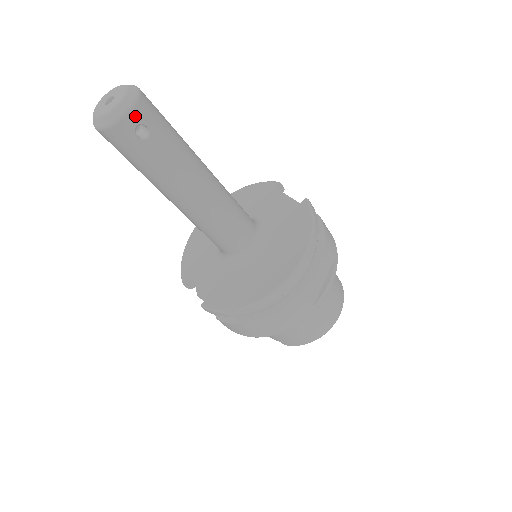
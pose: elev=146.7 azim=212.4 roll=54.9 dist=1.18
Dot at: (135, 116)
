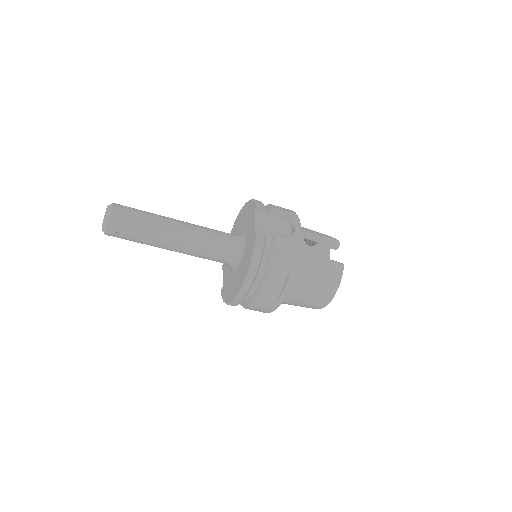
Dot at: (111, 229)
